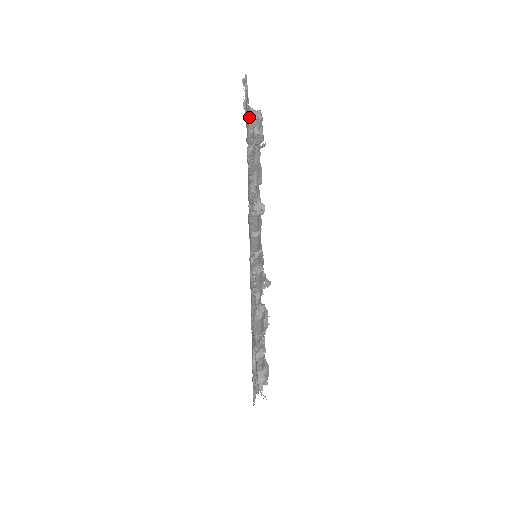
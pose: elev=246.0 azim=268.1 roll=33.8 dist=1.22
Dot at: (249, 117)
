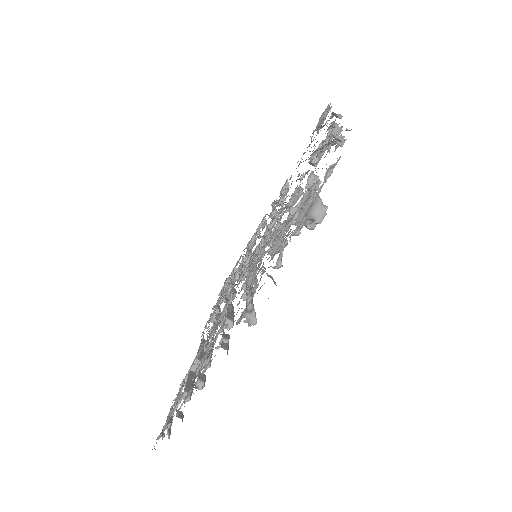
Dot at: (306, 214)
